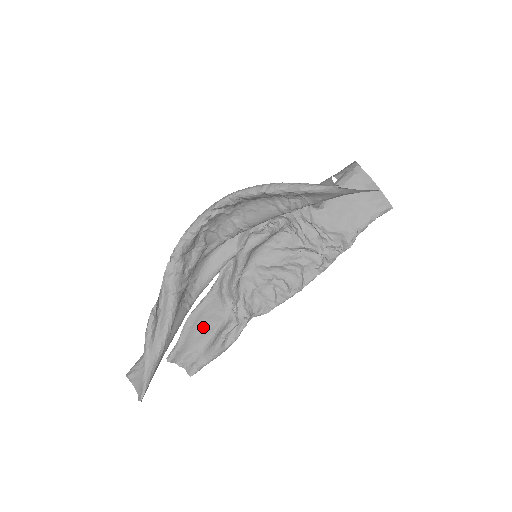
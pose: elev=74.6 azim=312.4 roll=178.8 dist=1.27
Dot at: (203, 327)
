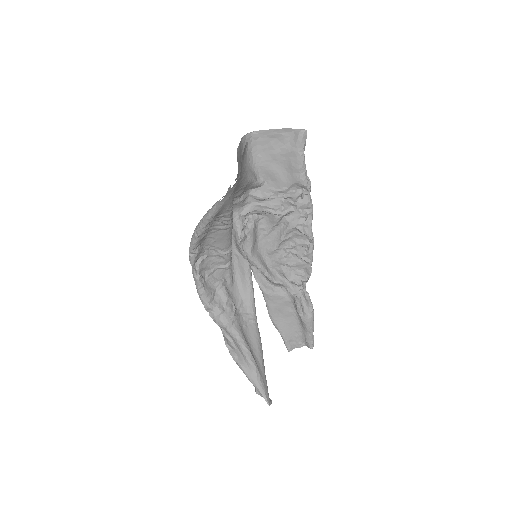
Dot at: (285, 316)
